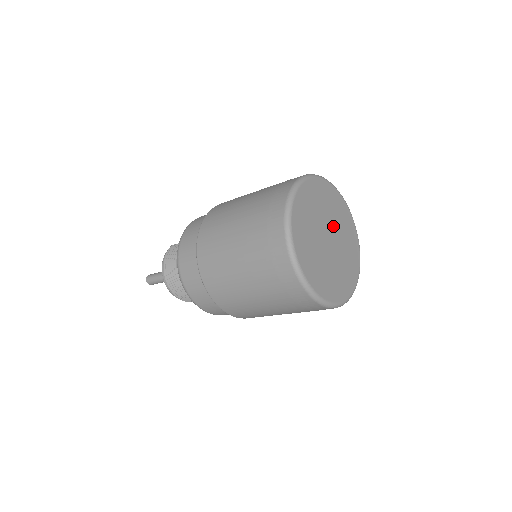
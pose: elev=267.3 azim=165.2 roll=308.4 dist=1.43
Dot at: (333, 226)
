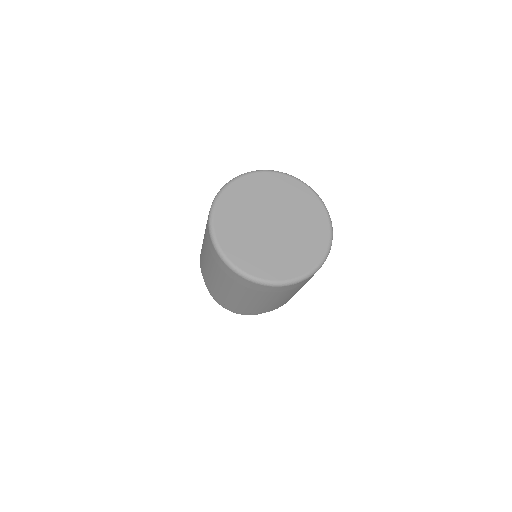
Dot at: (290, 222)
